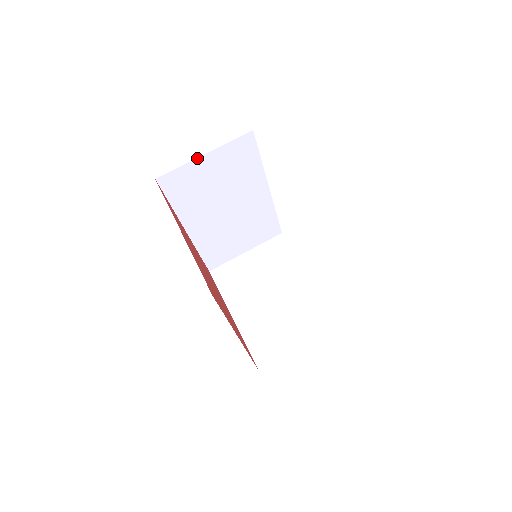
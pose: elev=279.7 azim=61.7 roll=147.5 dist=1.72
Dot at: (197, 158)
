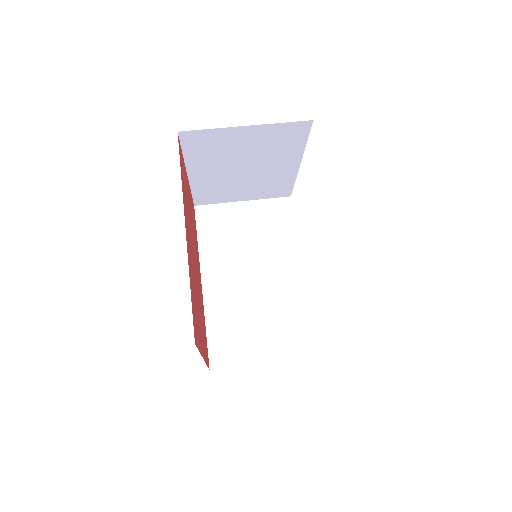
Dot at: (236, 202)
